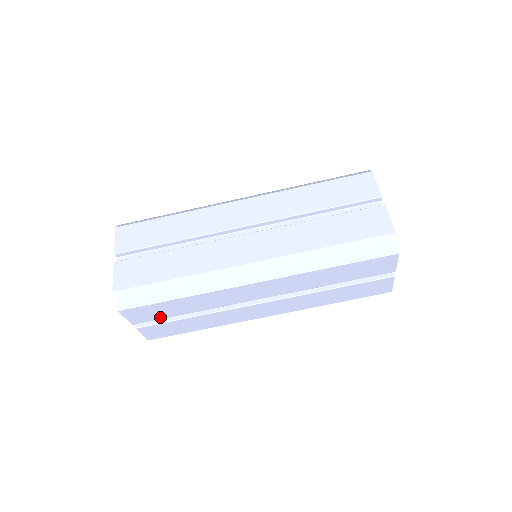
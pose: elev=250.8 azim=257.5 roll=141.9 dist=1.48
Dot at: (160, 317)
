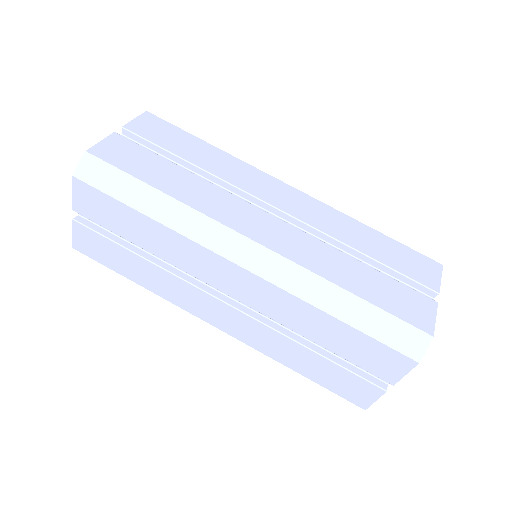
Dot at: (108, 225)
